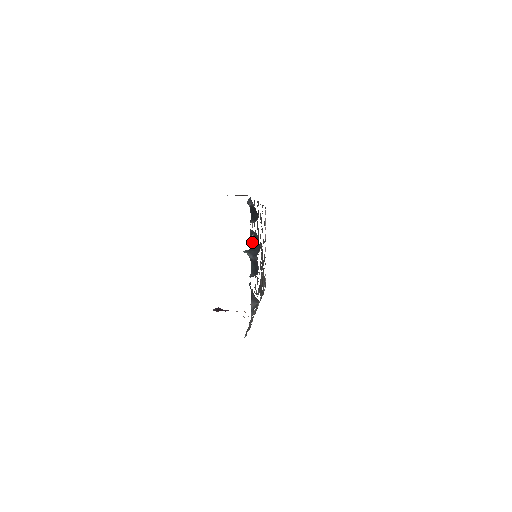
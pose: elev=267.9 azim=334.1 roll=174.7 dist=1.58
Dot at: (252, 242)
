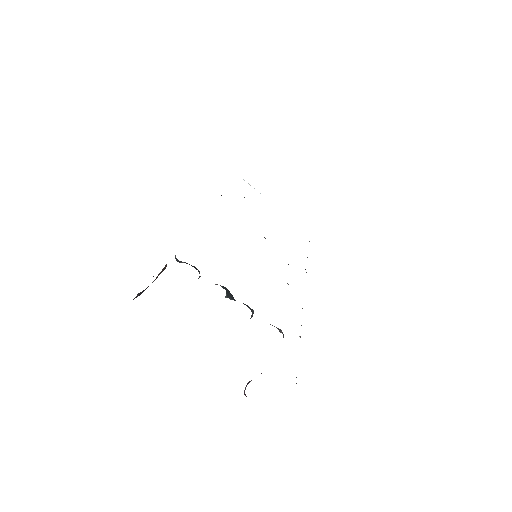
Dot at: (221, 286)
